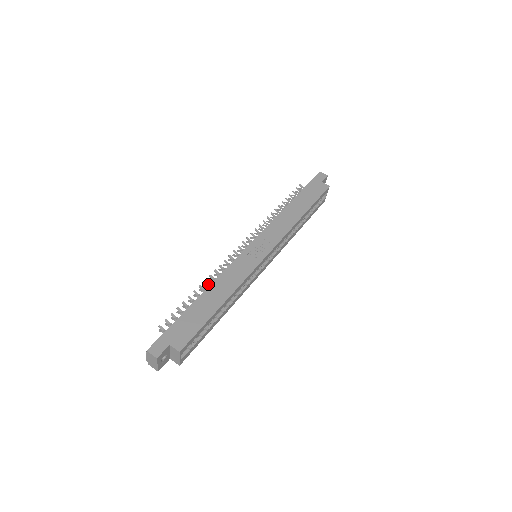
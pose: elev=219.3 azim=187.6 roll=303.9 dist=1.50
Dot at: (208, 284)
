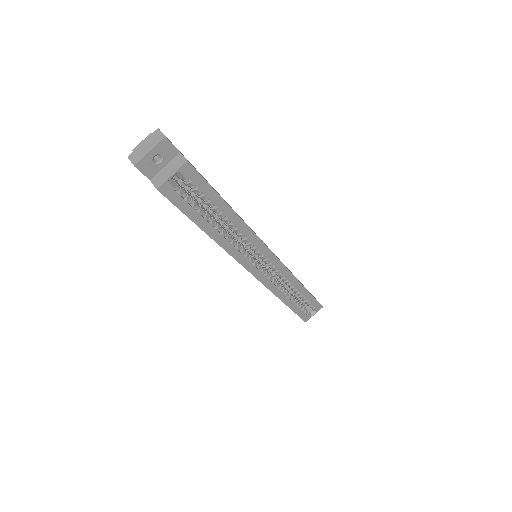
Dot at: occluded
